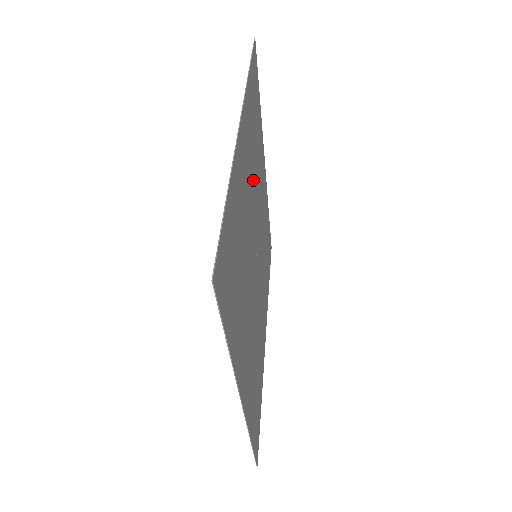
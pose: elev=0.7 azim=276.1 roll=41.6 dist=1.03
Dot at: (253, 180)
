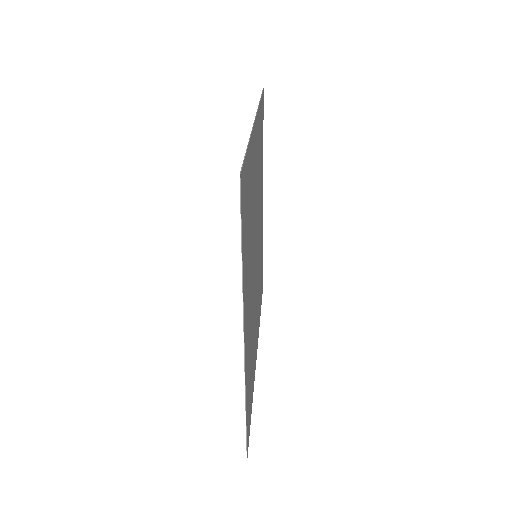
Dot at: (251, 259)
